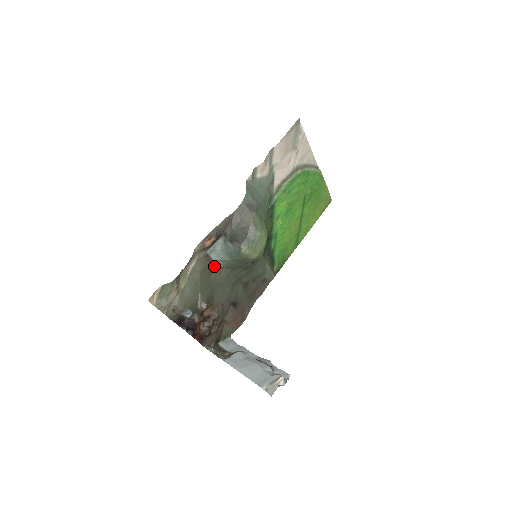
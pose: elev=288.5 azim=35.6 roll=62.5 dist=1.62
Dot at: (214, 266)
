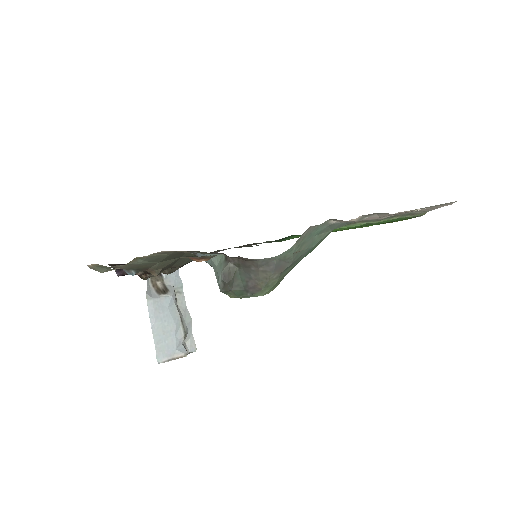
Dot at: occluded
